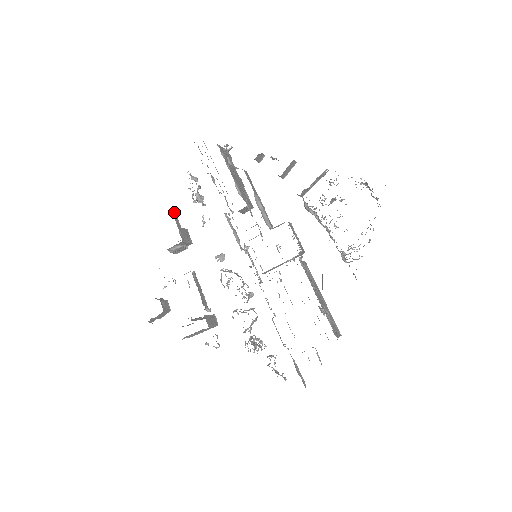
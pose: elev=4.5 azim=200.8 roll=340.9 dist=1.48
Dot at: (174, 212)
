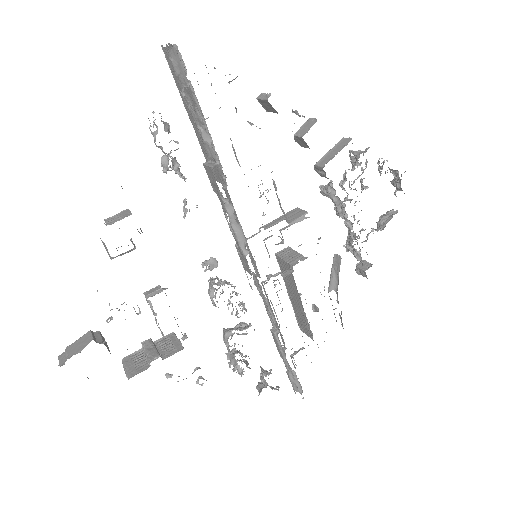
Dot at: occluded
